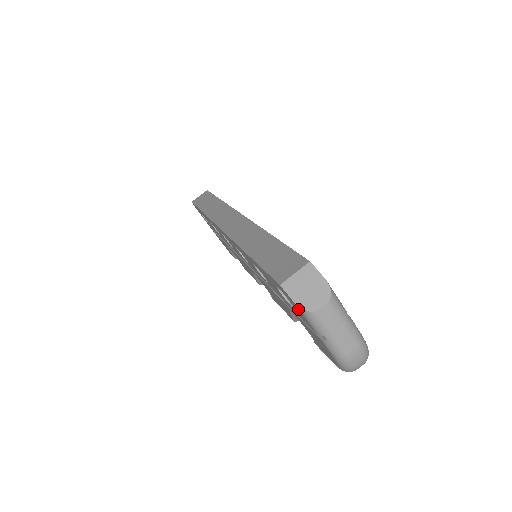
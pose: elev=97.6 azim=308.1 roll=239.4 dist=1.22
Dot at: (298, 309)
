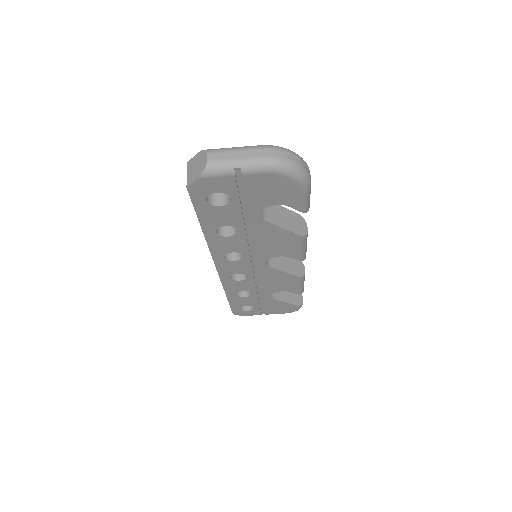
Dot at: (208, 181)
